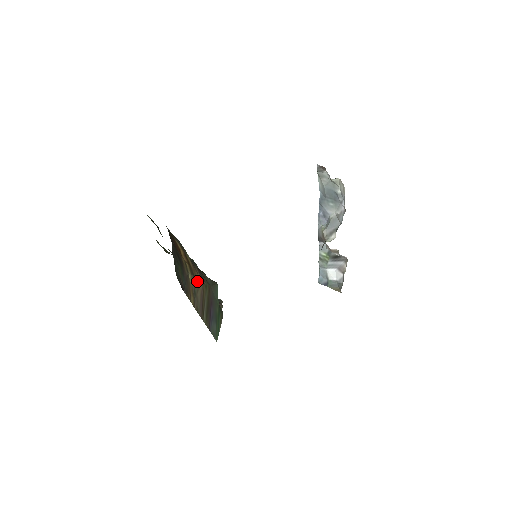
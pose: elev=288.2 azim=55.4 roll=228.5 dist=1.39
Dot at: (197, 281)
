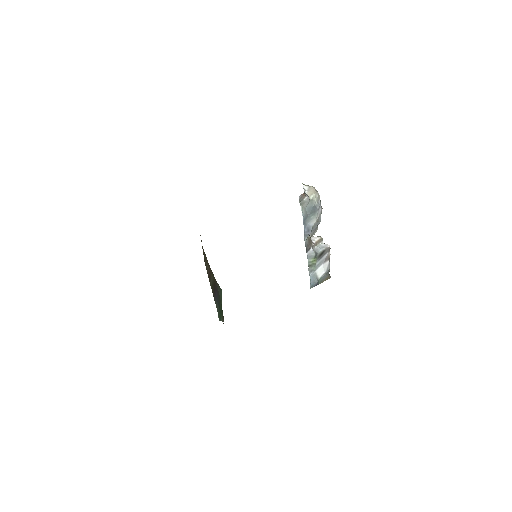
Dot at: (207, 260)
